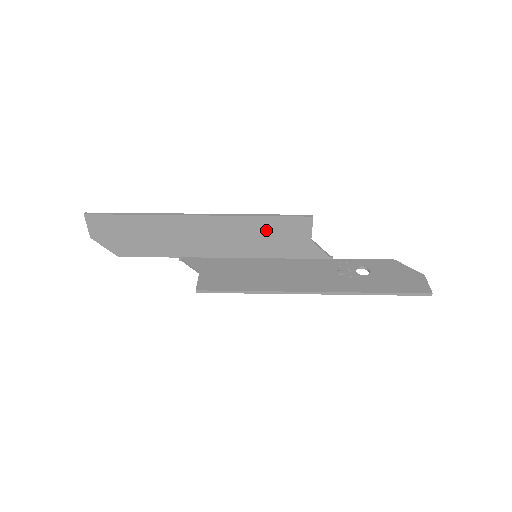
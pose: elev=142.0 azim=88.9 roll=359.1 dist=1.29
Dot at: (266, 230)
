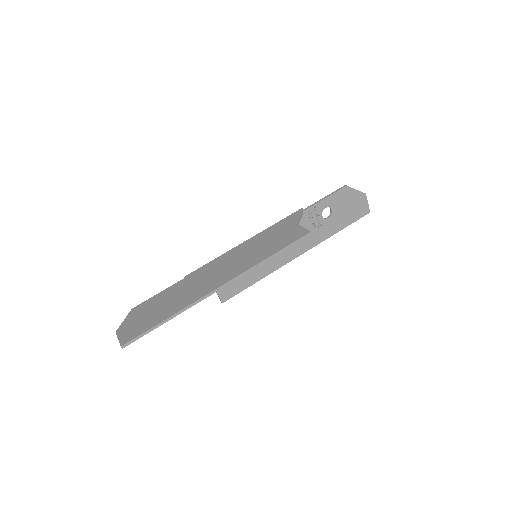
Dot at: (269, 250)
